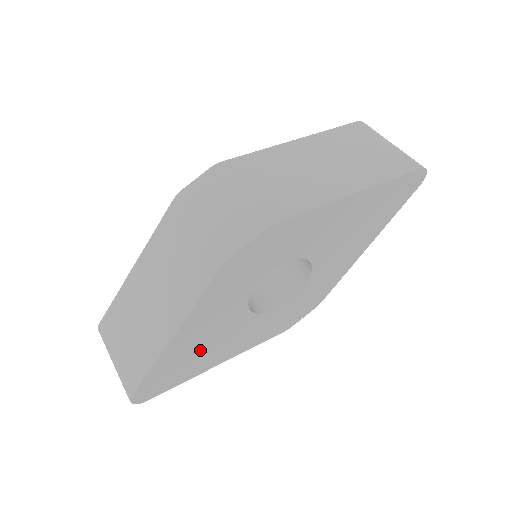
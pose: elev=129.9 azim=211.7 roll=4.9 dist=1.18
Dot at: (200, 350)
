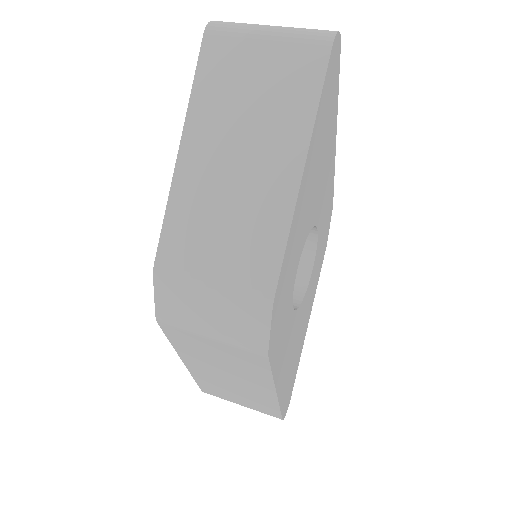
Dot at: (293, 356)
